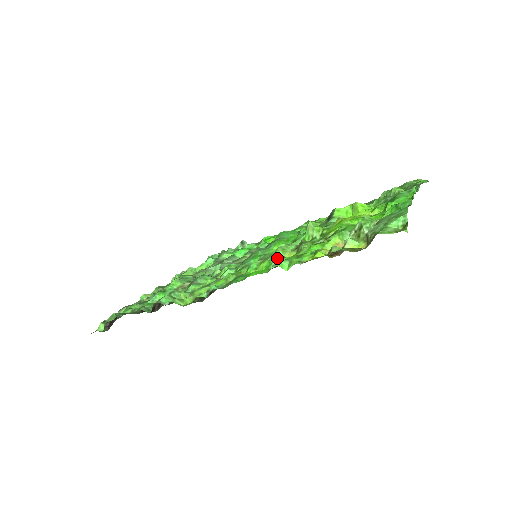
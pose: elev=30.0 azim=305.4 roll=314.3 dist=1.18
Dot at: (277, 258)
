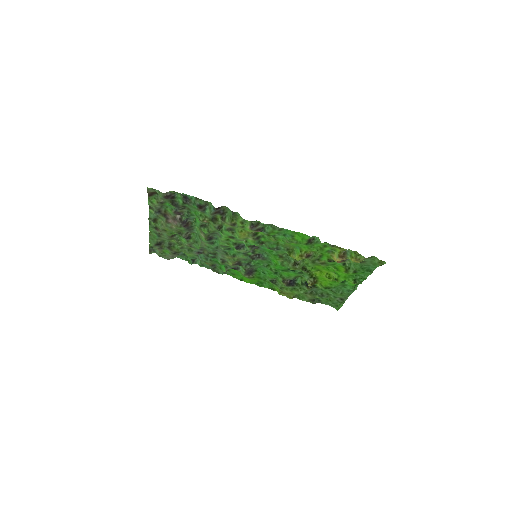
Dot at: (299, 247)
